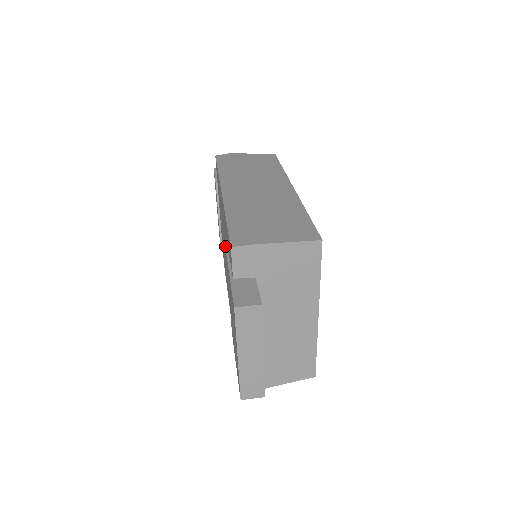
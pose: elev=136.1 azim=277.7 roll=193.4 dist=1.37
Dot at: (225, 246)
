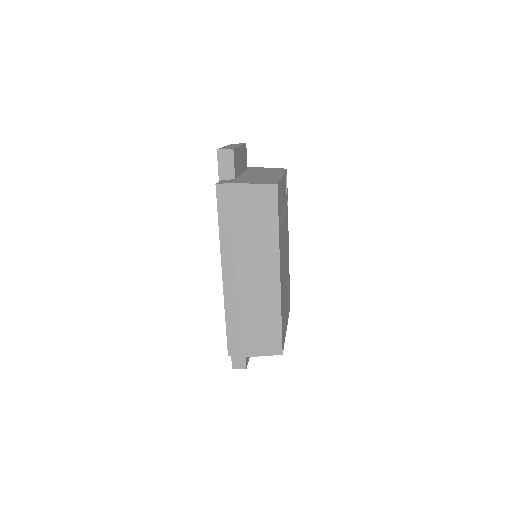
Dot at: occluded
